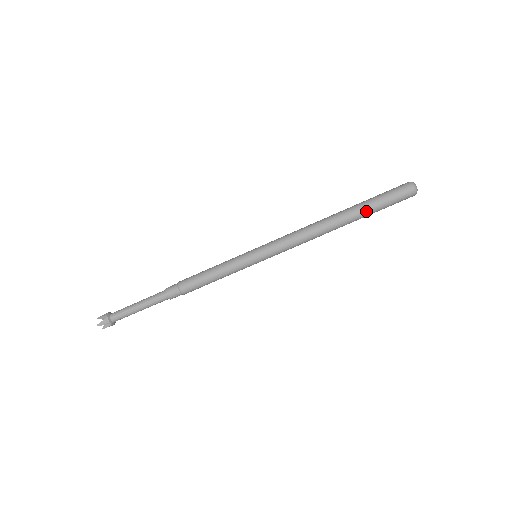
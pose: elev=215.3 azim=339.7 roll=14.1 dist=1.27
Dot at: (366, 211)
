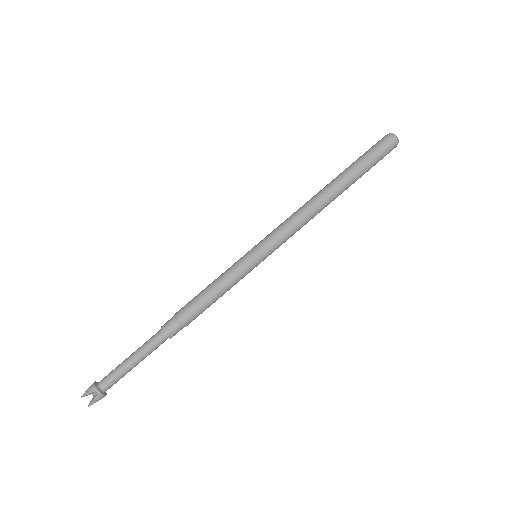
Dot at: (359, 177)
